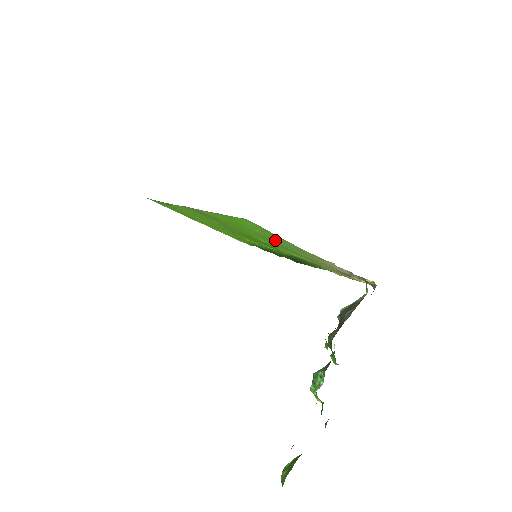
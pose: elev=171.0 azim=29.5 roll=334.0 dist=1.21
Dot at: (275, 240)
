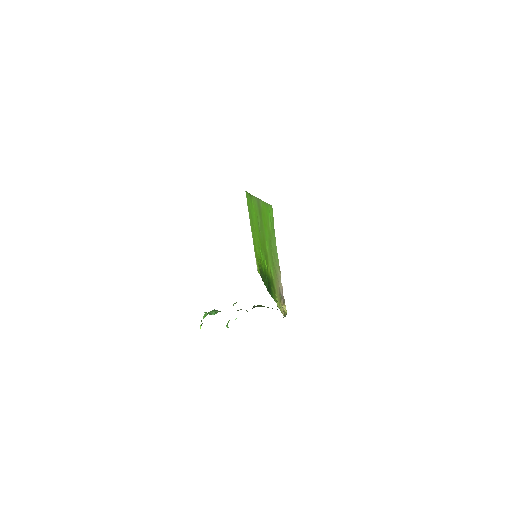
Dot at: (272, 239)
